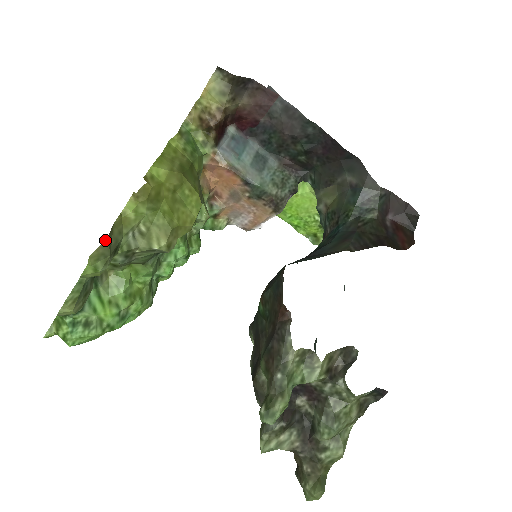
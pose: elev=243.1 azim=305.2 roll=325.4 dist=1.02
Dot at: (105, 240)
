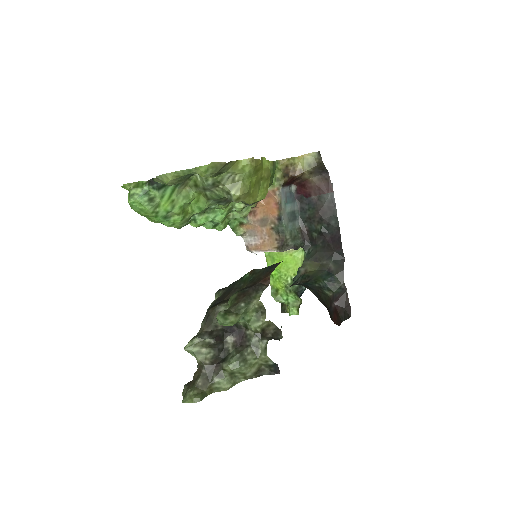
Dot at: (225, 163)
